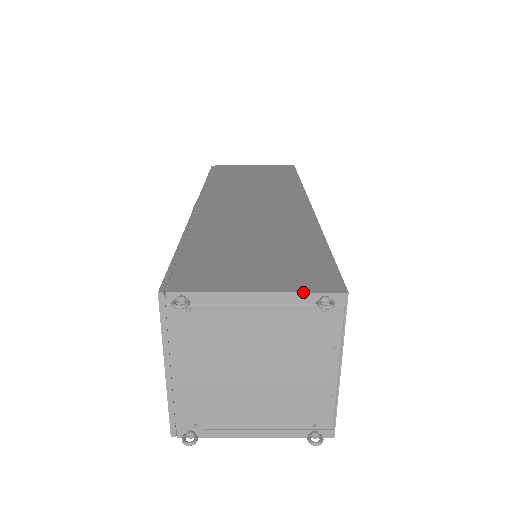
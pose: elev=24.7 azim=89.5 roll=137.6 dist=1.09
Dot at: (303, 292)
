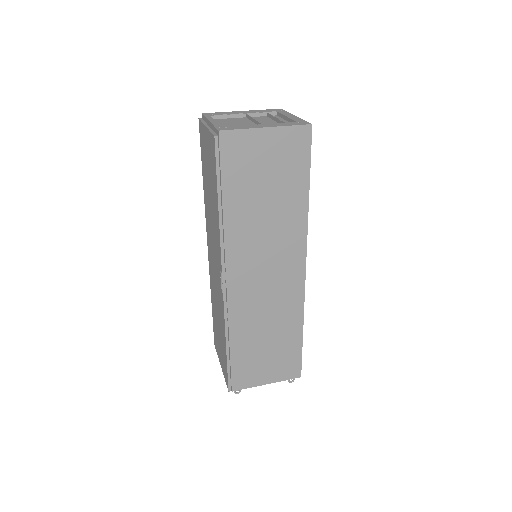
Dot at: occluded
